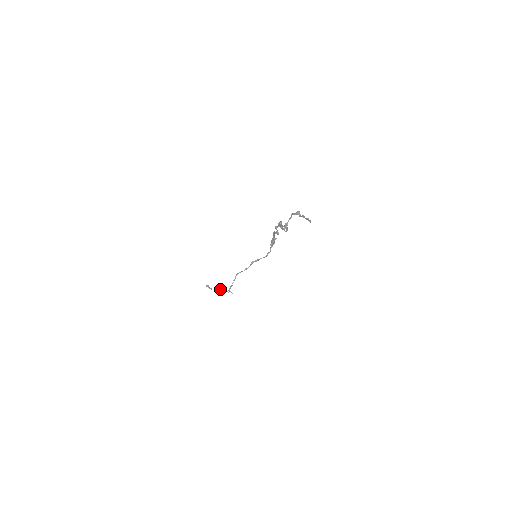
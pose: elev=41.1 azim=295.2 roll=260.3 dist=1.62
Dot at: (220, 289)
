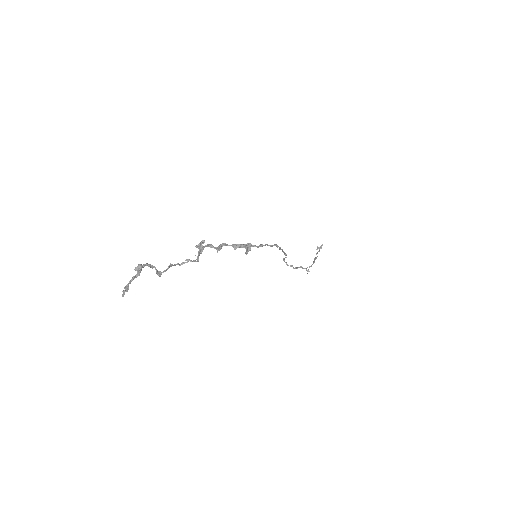
Dot at: (315, 258)
